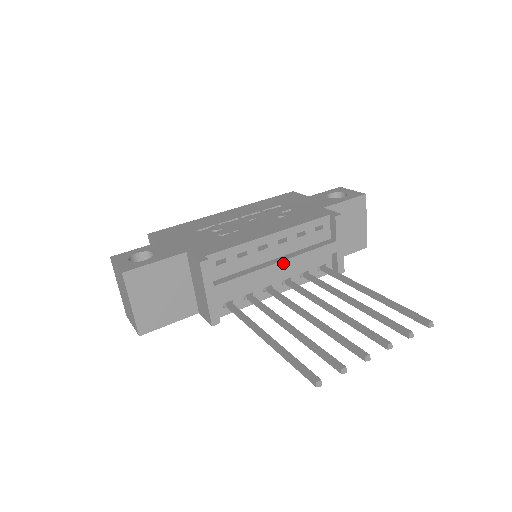
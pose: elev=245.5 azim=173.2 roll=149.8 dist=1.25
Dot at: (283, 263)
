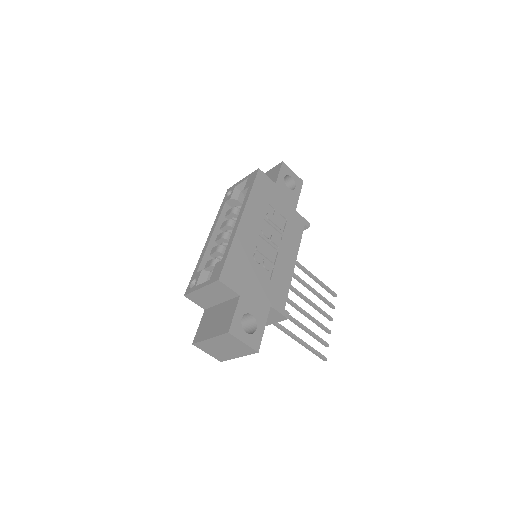
Dot at: occluded
